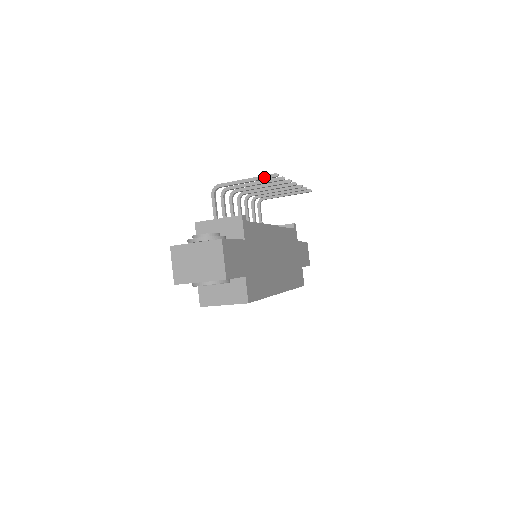
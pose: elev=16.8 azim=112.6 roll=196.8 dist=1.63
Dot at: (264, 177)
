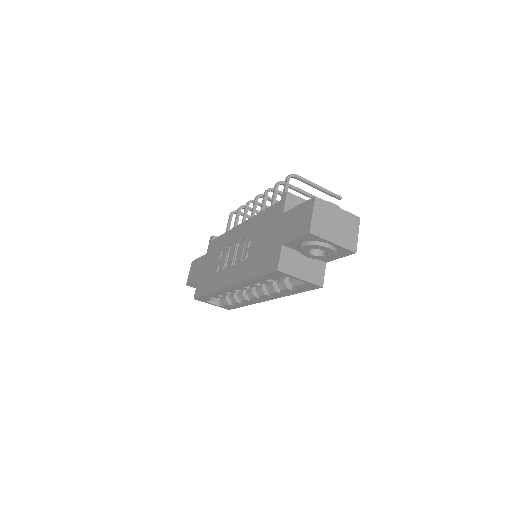
Dot at: (333, 193)
